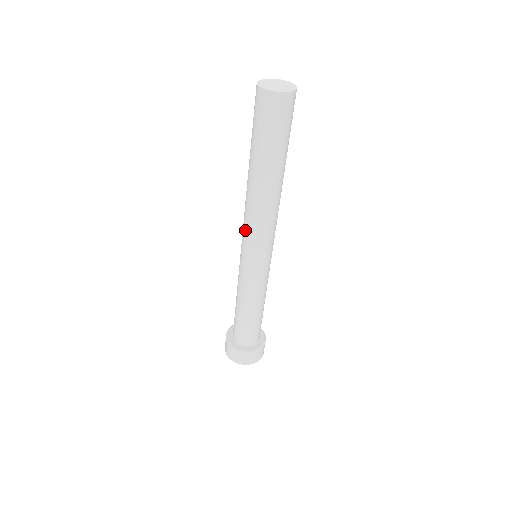
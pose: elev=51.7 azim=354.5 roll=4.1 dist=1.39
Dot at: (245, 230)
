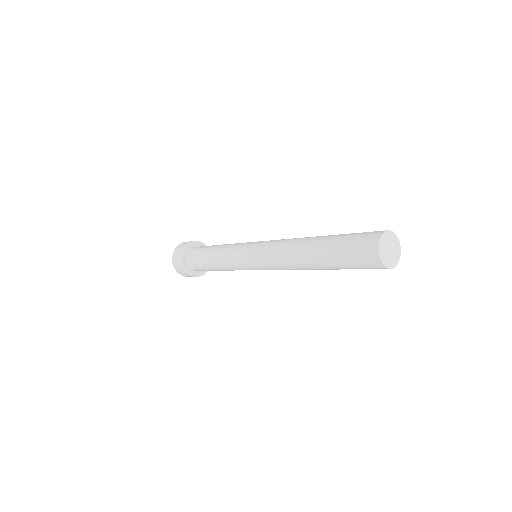
Dot at: occluded
